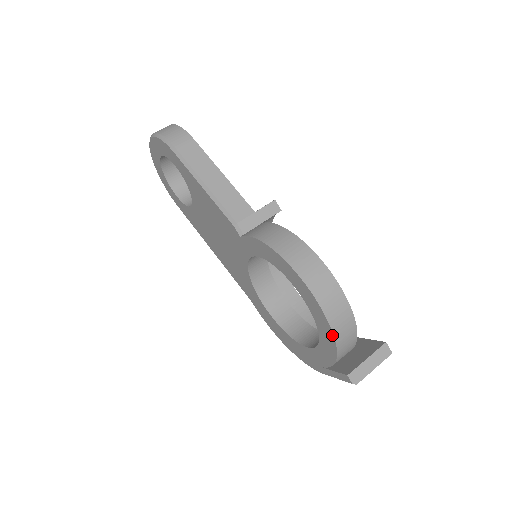
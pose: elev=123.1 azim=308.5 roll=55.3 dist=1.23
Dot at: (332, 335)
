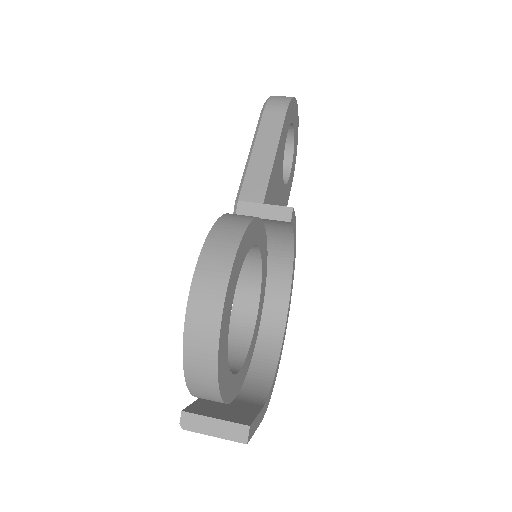
Dot at: (184, 350)
